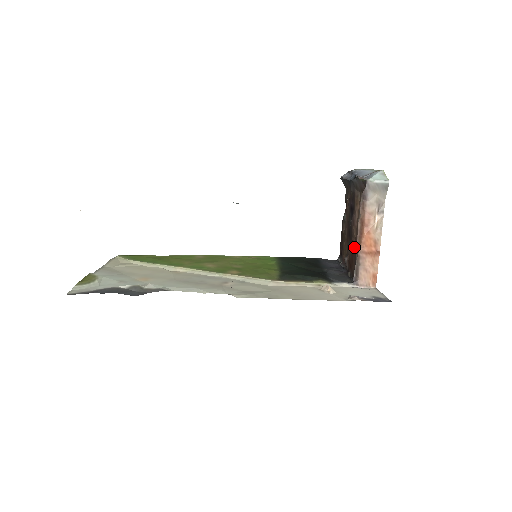
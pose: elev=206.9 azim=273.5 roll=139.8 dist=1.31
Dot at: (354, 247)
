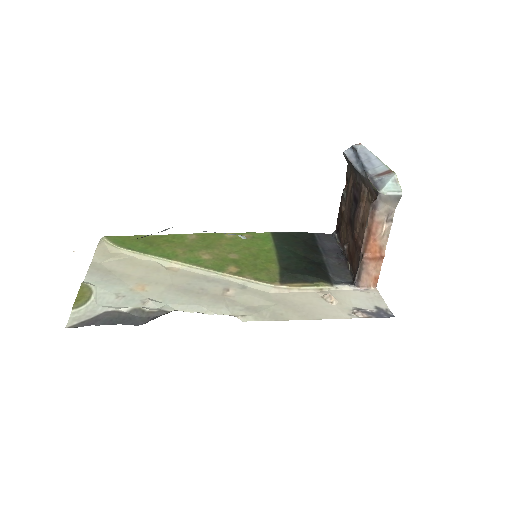
Dot at: (357, 245)
